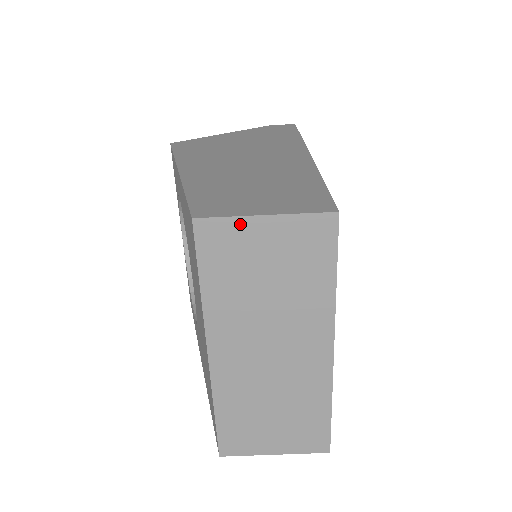
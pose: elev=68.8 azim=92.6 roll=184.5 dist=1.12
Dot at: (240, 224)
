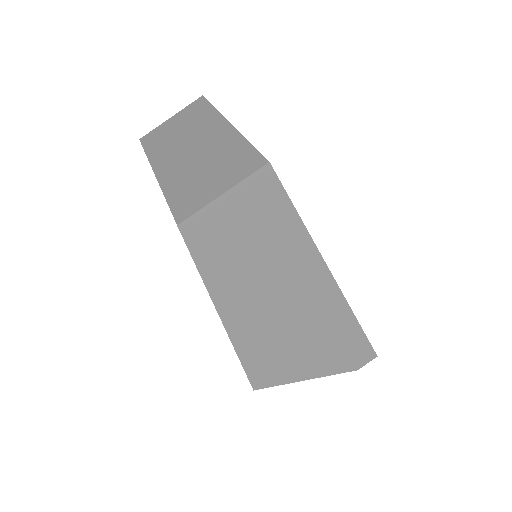
Dot at: (161, 127)
